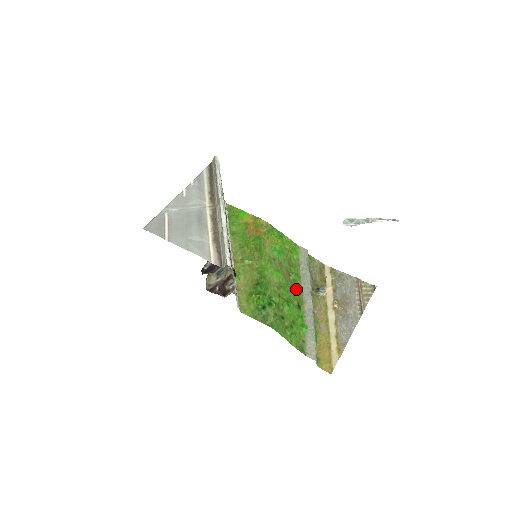
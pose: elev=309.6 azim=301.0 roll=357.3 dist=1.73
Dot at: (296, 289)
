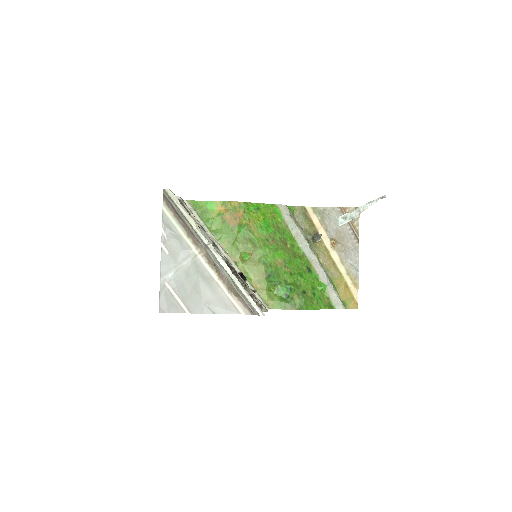
Dot at: (298, 254)
